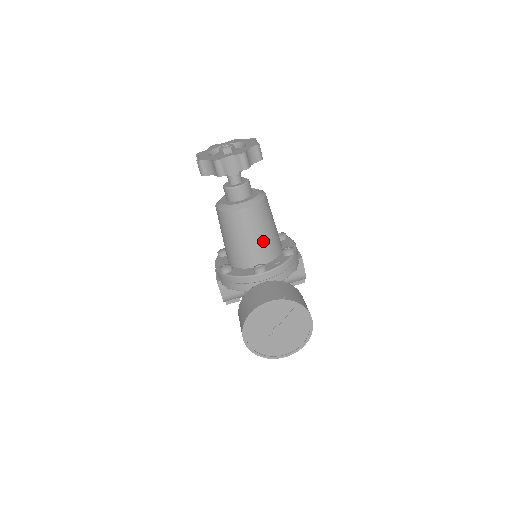
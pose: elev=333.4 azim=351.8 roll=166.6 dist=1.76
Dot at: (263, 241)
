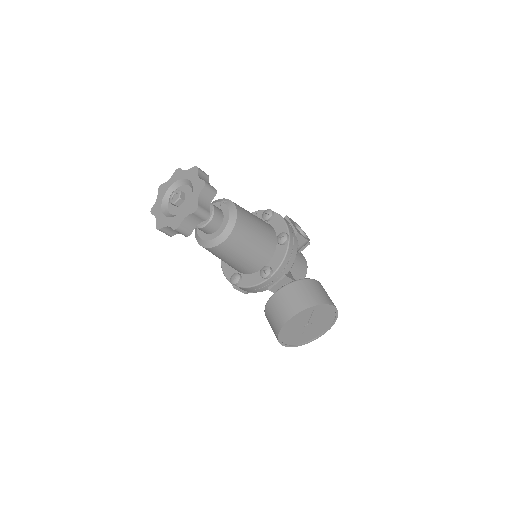
Dot at: (256, 249)
